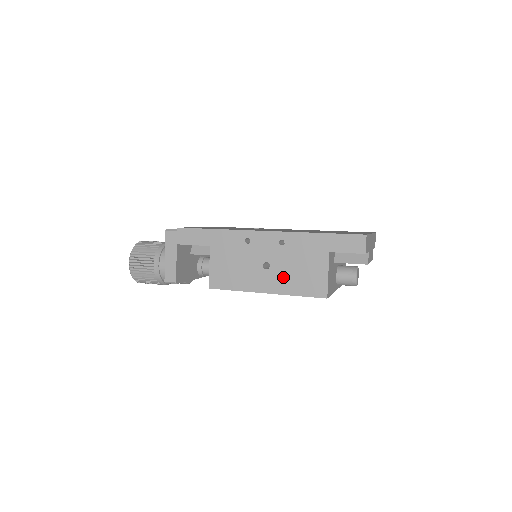
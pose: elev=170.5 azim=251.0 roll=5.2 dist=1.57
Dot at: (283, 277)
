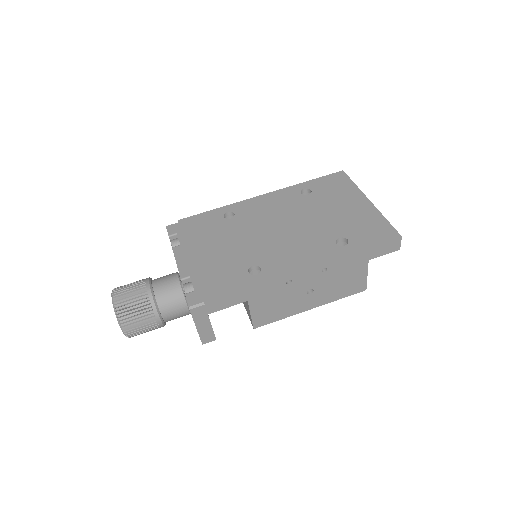
Dot at: (327, 293)
